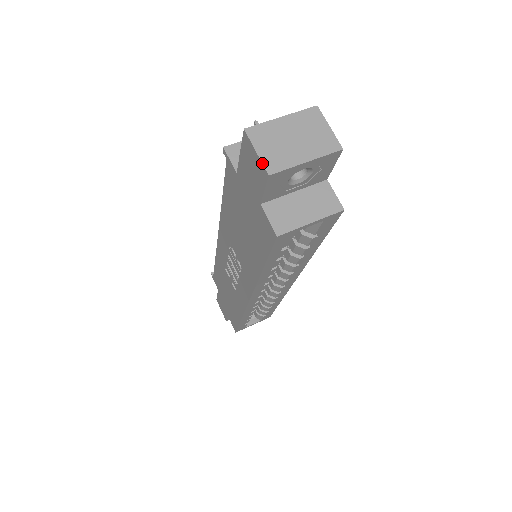
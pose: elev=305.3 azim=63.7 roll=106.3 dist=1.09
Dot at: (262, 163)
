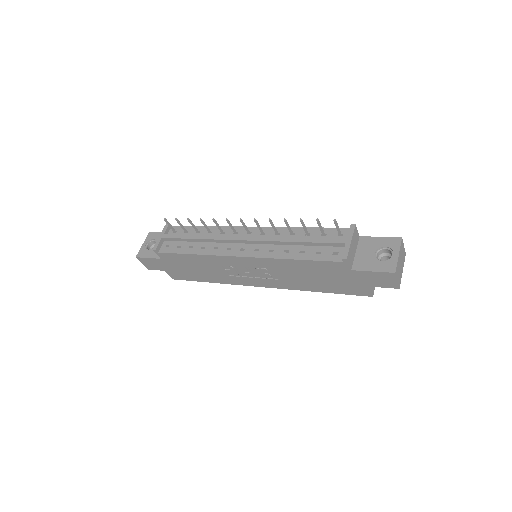
Dot at: (399, 285)
